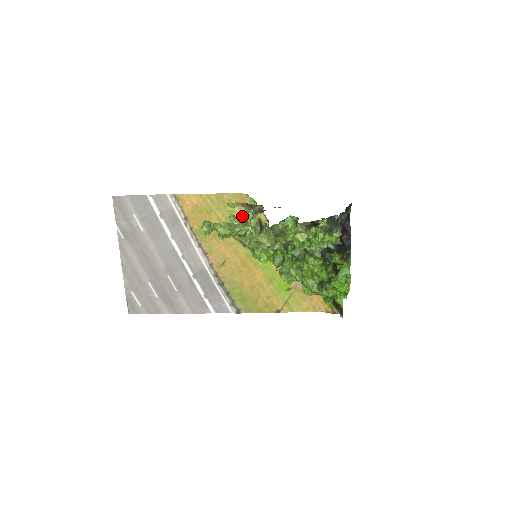
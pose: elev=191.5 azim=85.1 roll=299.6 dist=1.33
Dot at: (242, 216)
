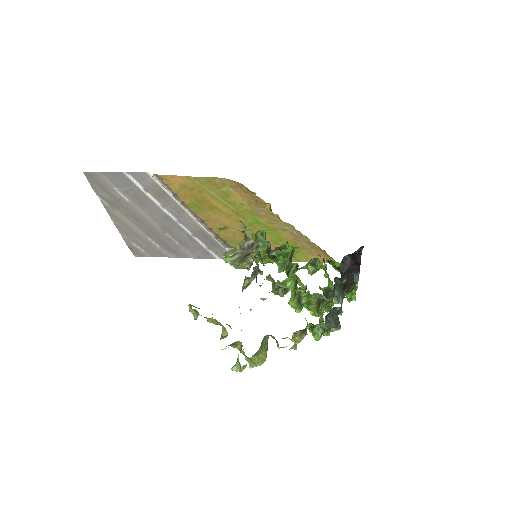
Dot at: (234, 266)
